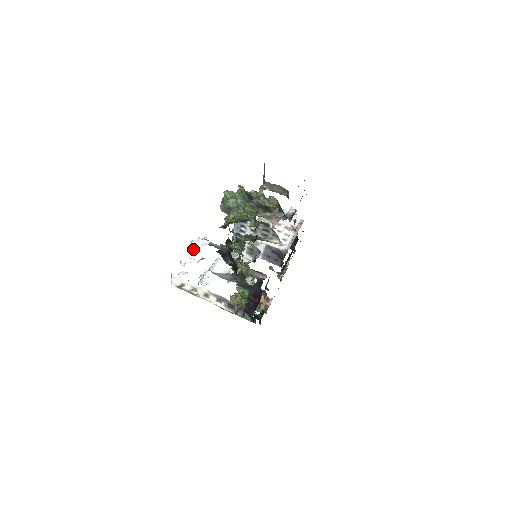
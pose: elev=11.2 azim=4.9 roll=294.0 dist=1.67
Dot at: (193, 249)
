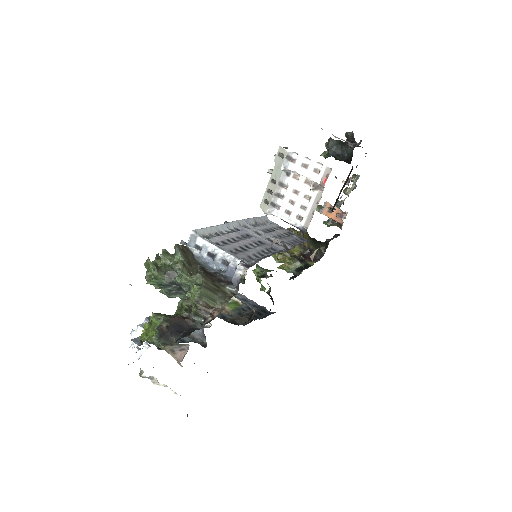
Dot at: (133, 345)
